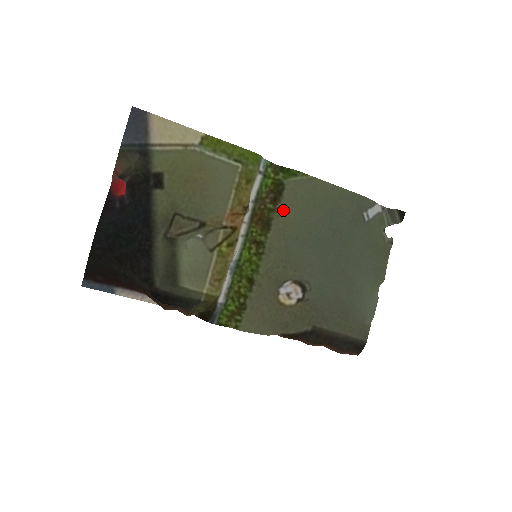
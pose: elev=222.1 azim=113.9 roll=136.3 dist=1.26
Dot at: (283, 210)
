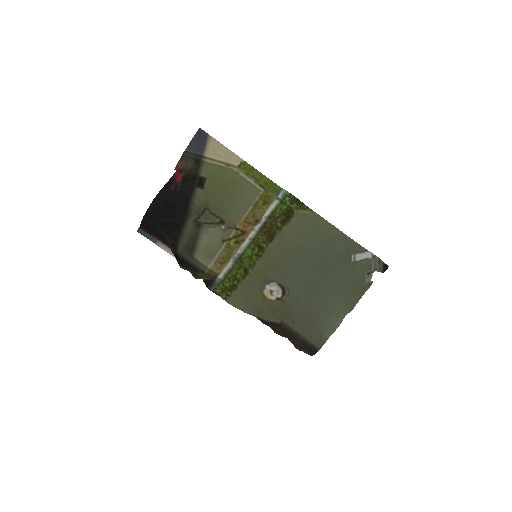
Dot at: (286, 231)
